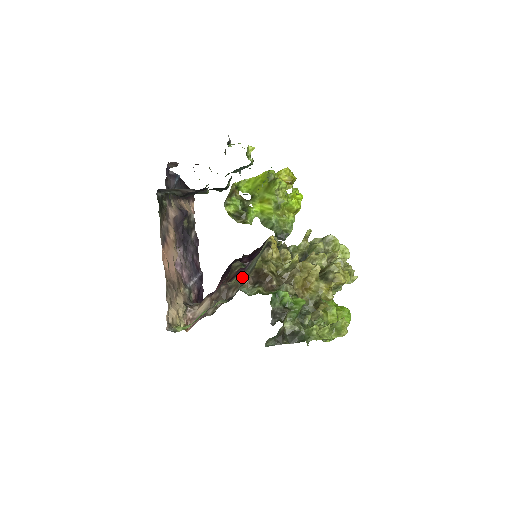
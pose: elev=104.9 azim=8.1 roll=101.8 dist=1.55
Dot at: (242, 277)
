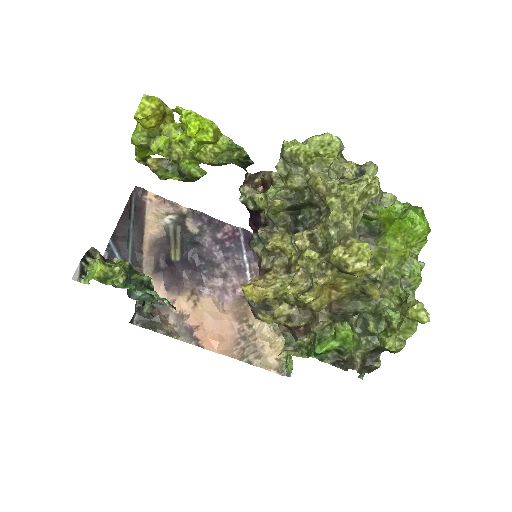
Dot at: occluded
